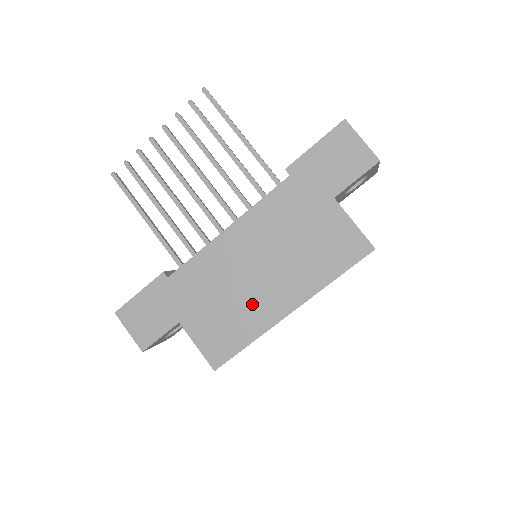
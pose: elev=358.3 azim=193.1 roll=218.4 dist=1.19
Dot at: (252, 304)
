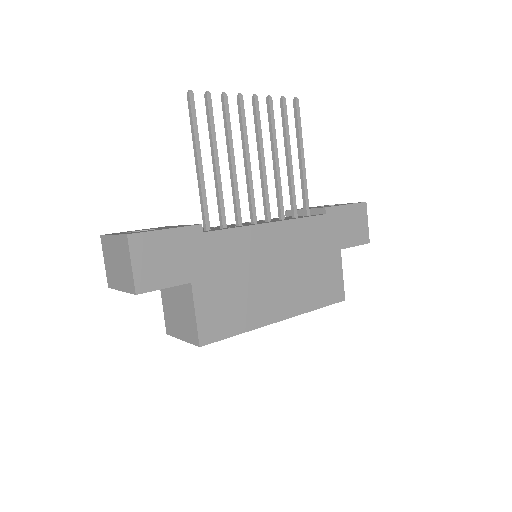
Dot at: (259, 298)
